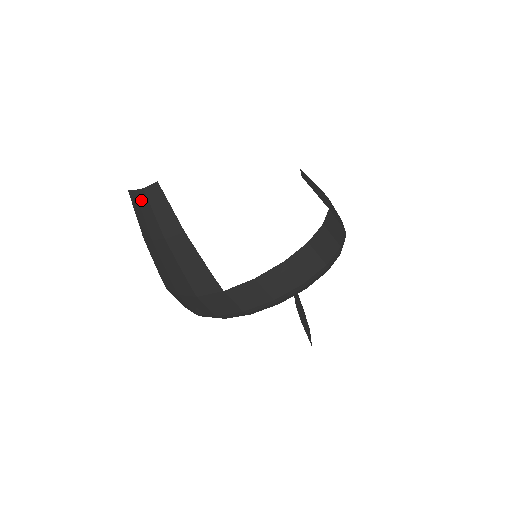
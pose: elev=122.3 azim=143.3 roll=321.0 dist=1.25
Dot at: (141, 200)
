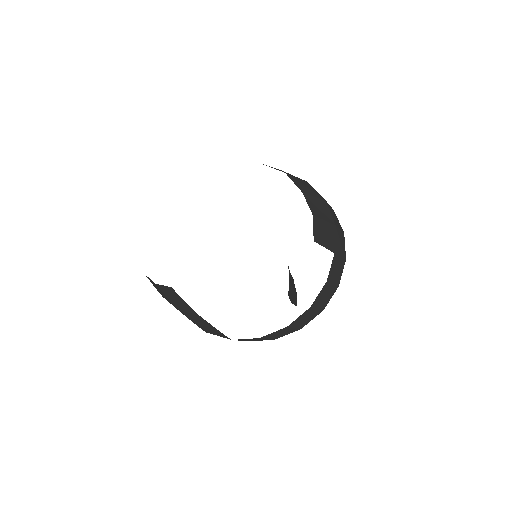
Dot at: (152, 282)
